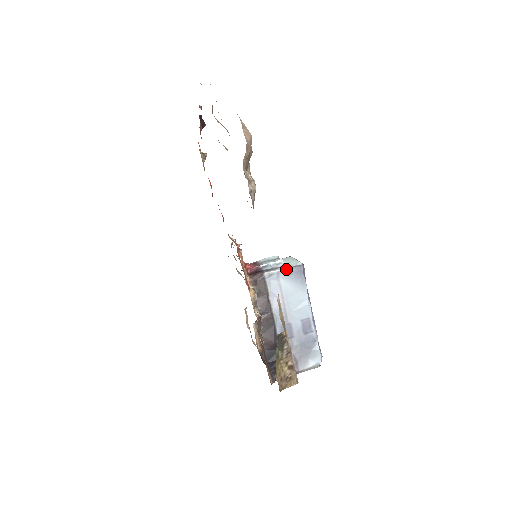
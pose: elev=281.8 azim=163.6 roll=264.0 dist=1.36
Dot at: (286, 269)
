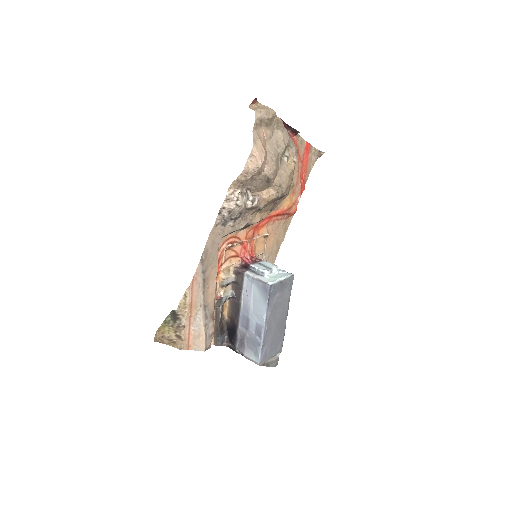
Dot at: (258, 279)
